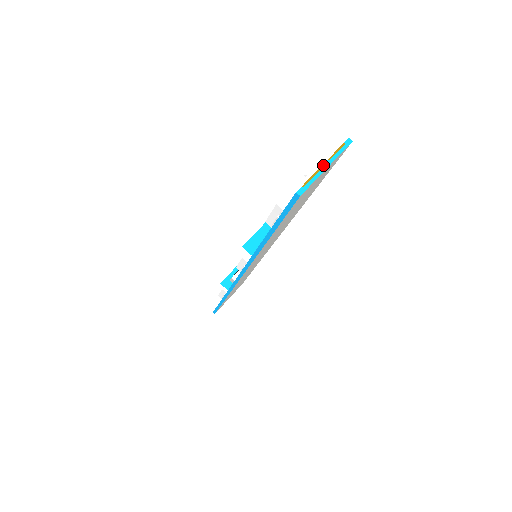
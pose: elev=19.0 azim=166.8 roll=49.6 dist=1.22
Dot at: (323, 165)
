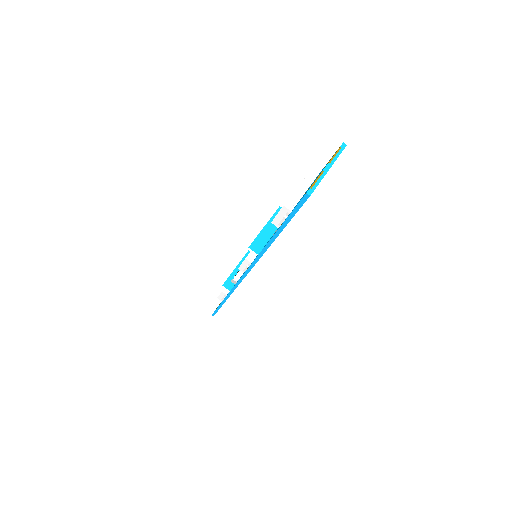
Dot at: (325, 168)
